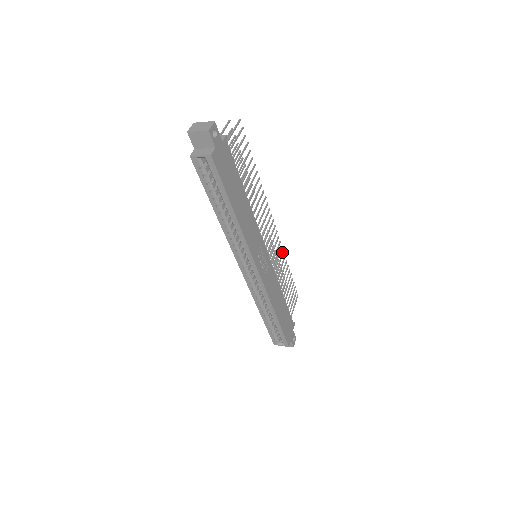
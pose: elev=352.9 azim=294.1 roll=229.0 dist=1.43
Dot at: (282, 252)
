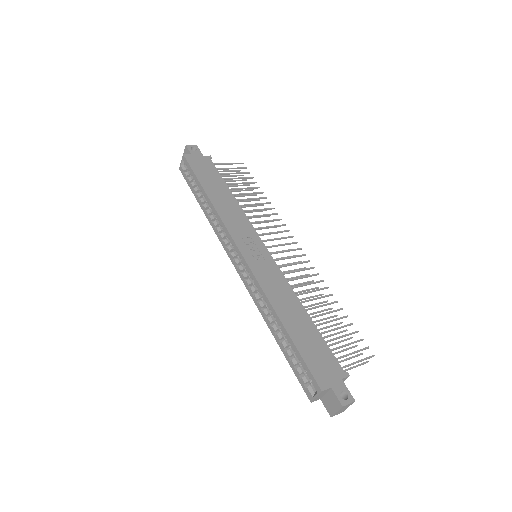
Dot at: (320, 281)
